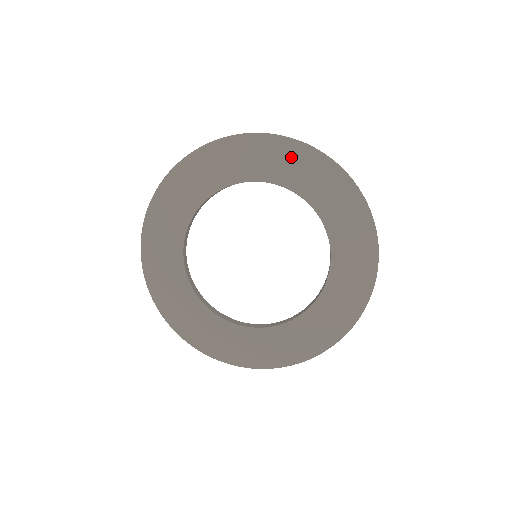
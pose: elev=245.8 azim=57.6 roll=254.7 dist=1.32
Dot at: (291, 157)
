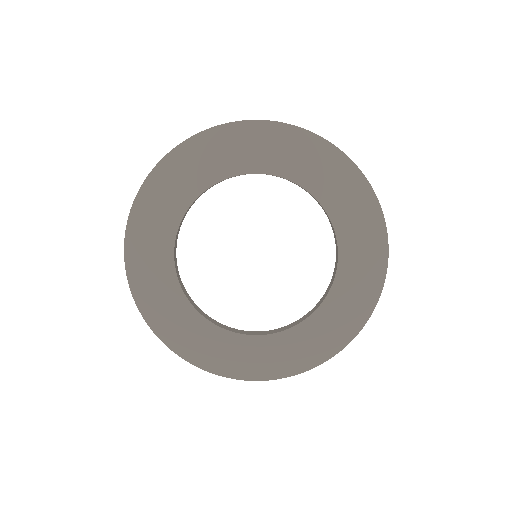
Dot at: (354, 195)
